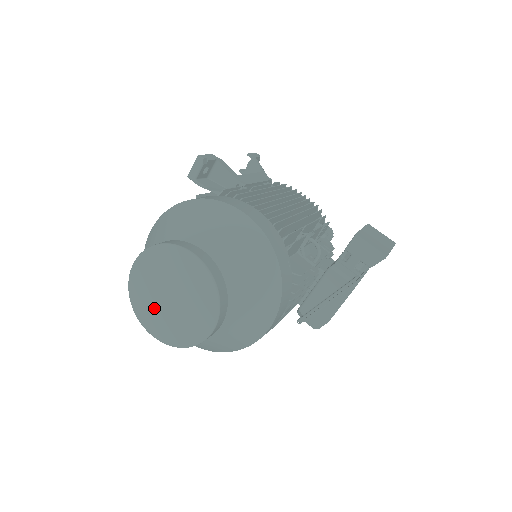
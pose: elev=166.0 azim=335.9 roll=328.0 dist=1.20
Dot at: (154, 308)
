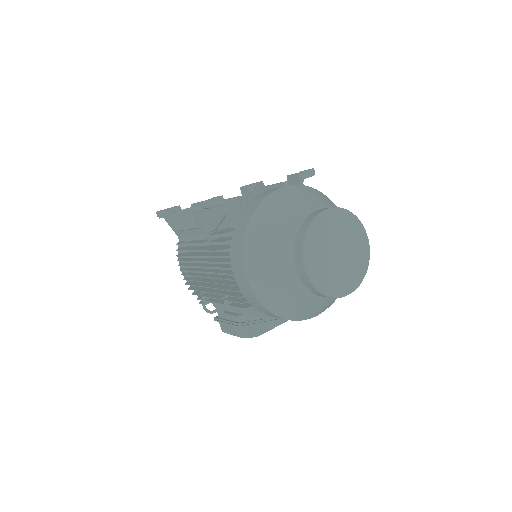
Dot at: (322, 250)
